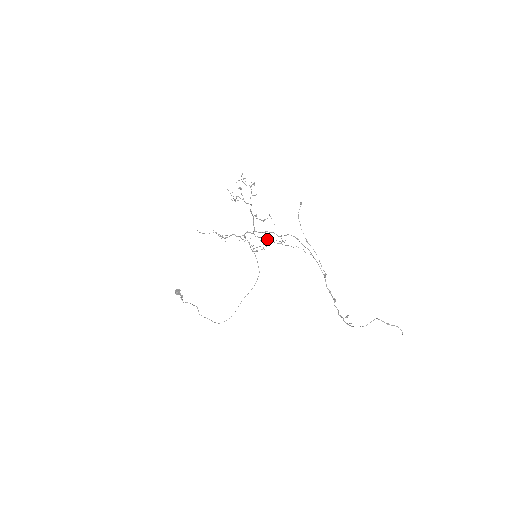
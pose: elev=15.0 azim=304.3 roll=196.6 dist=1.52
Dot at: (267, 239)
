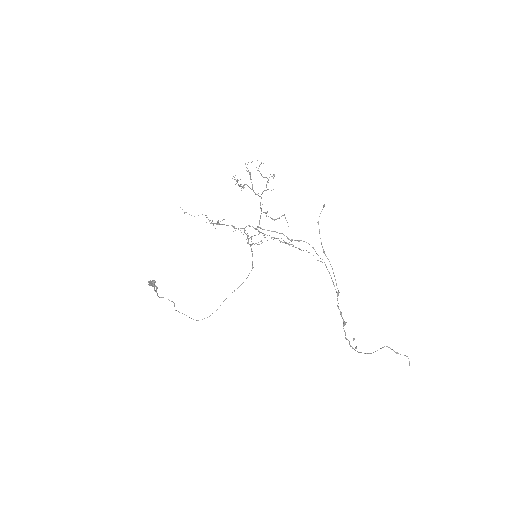
Dot at: occluded
